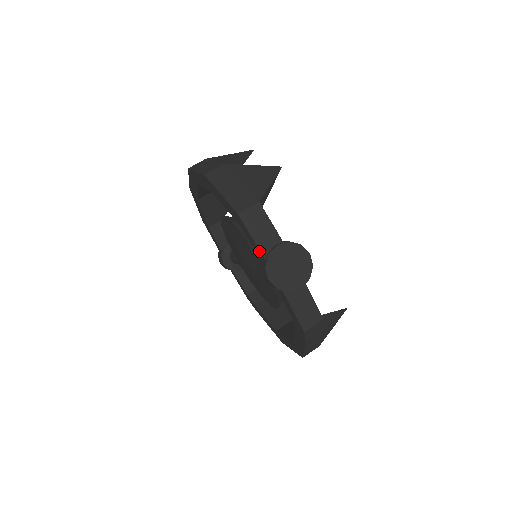
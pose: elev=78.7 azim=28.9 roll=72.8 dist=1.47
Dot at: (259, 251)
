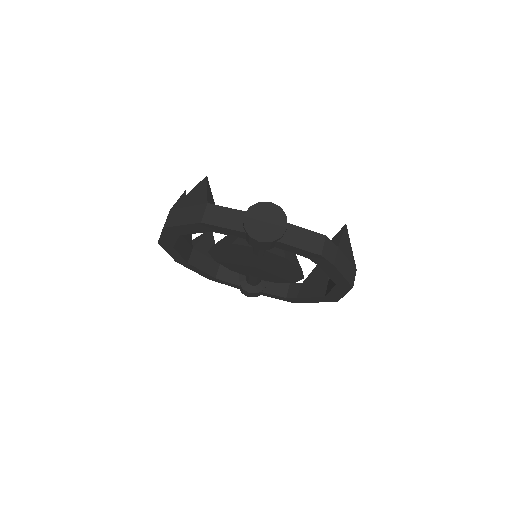
Dot at: (237, 232)
